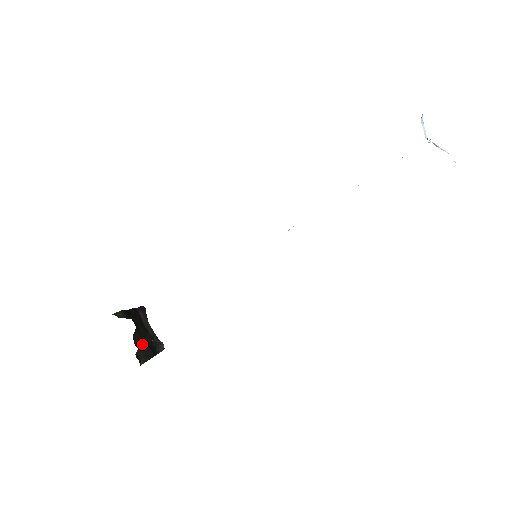
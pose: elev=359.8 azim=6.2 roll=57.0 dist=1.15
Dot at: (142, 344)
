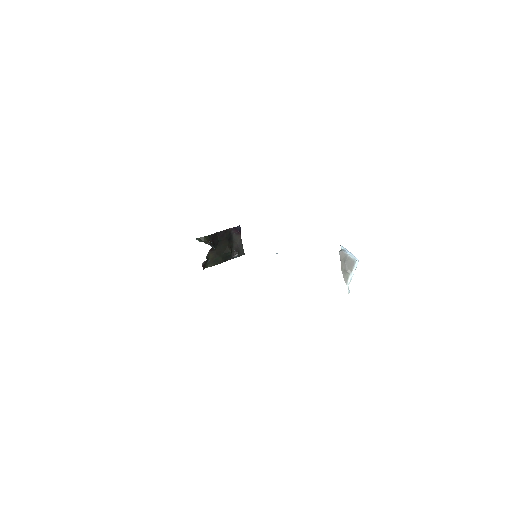
Dot at: (215, 255)
